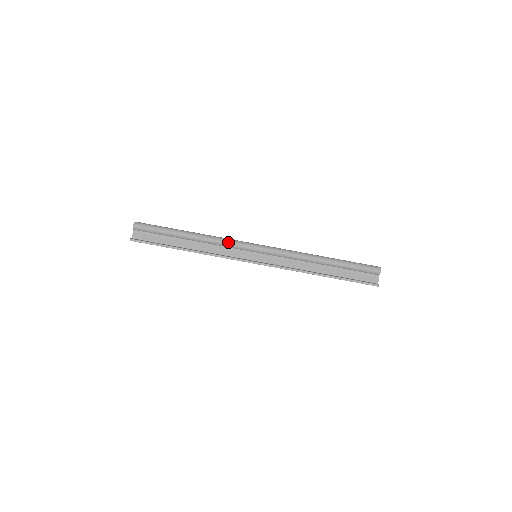
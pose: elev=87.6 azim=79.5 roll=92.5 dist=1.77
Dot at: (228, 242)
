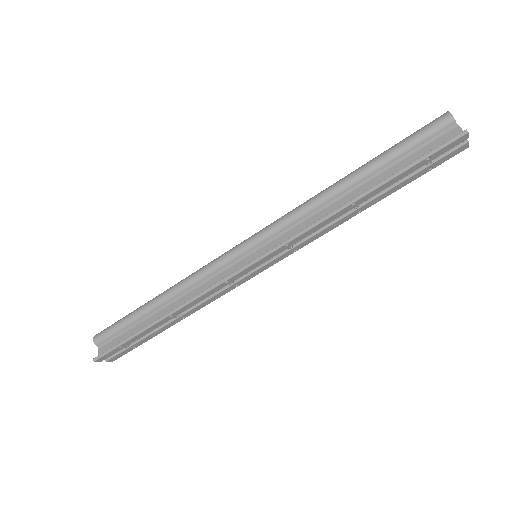
Dot at: (206, 267)
